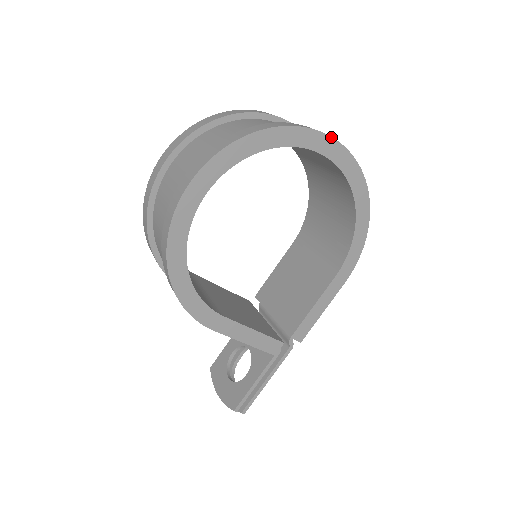
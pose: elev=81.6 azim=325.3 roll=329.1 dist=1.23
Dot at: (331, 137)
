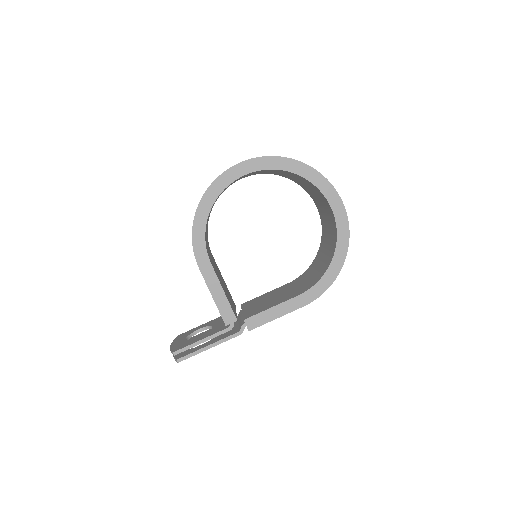
Dot at: (337, 193)
